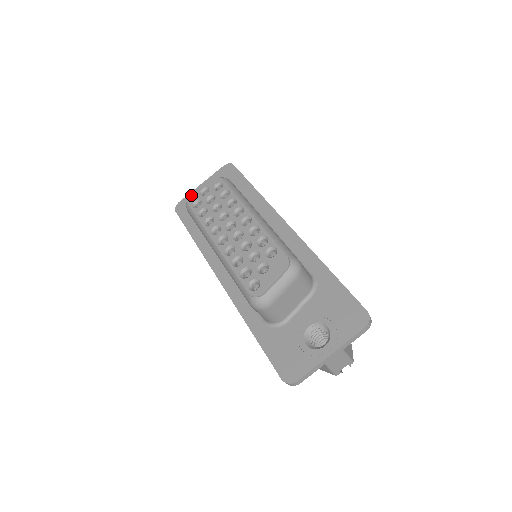
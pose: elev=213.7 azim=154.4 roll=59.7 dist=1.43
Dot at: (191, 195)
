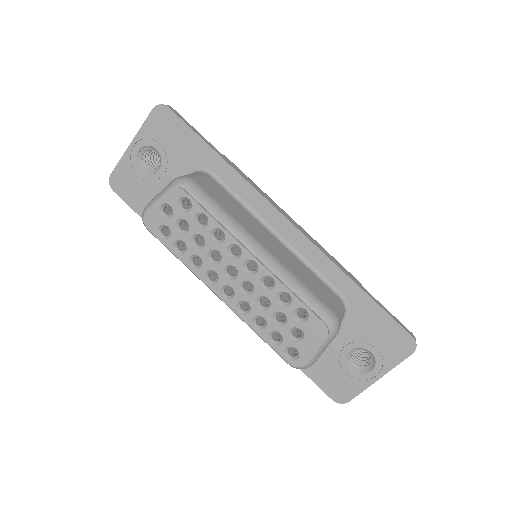
Dot at: (147, 216)
